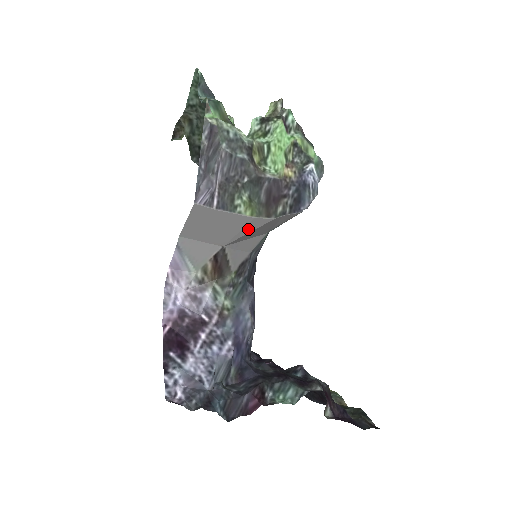
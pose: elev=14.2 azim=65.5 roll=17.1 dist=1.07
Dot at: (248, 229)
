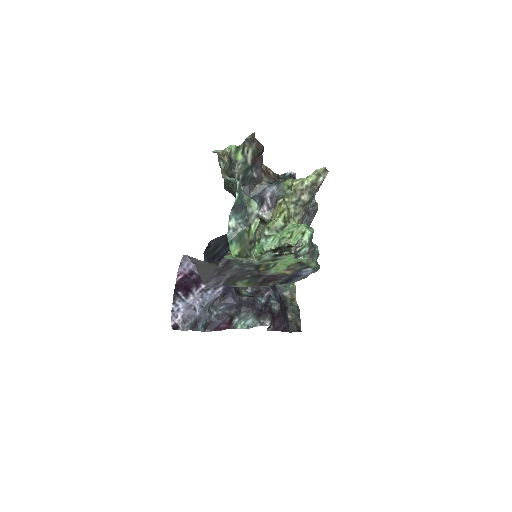
Dot at: occluded
